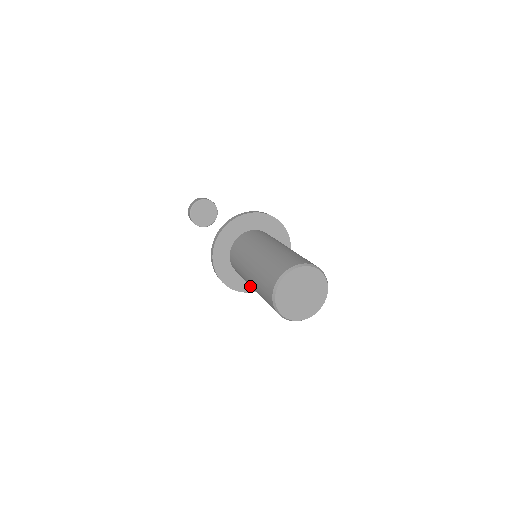
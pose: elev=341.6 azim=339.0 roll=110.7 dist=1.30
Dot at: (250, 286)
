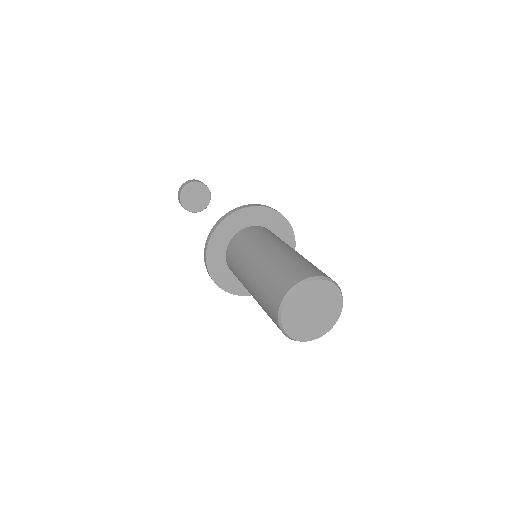
Dot at: occluded
